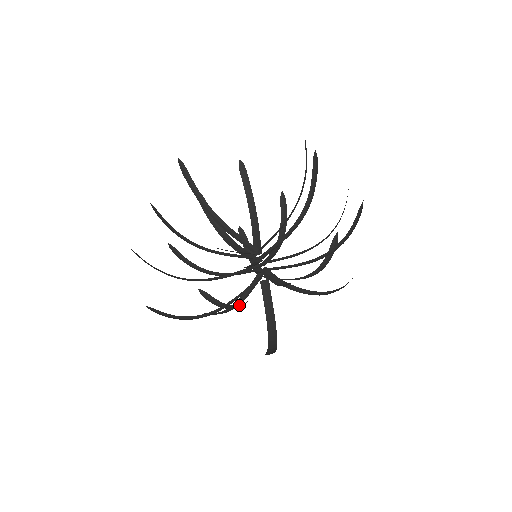
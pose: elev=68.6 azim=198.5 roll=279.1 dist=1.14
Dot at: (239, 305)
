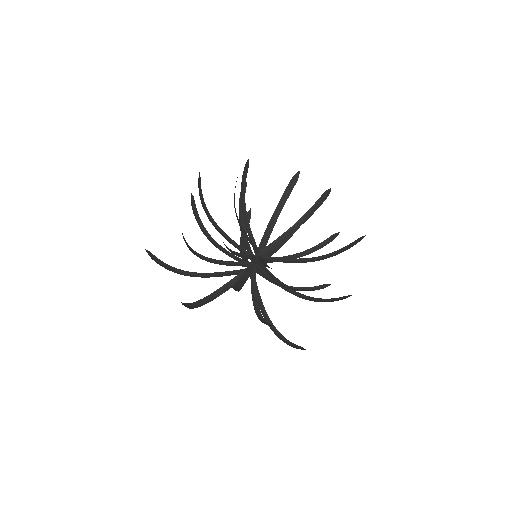
Dot at: (193, 273)
